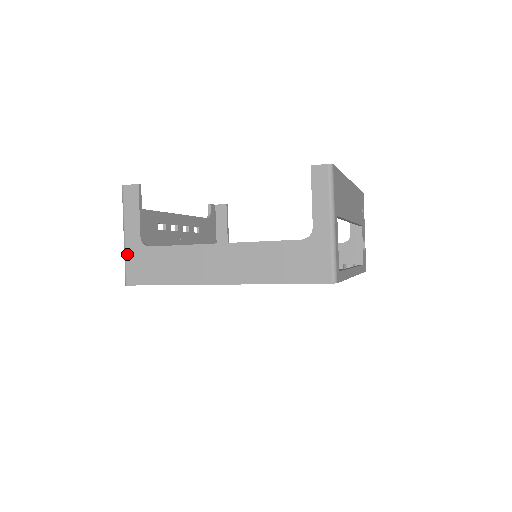
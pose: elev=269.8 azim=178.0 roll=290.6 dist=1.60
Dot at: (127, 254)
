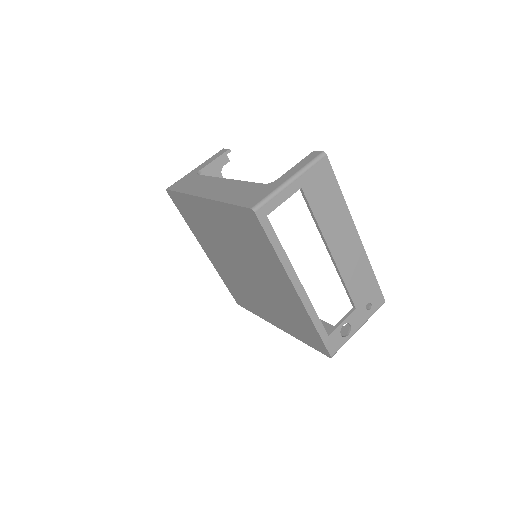
Dot at: (185, 176)
